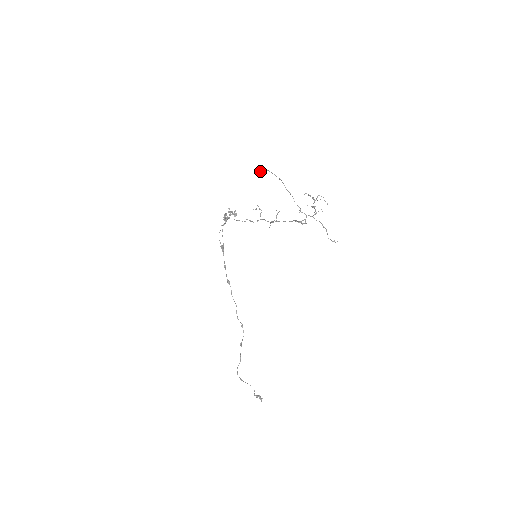
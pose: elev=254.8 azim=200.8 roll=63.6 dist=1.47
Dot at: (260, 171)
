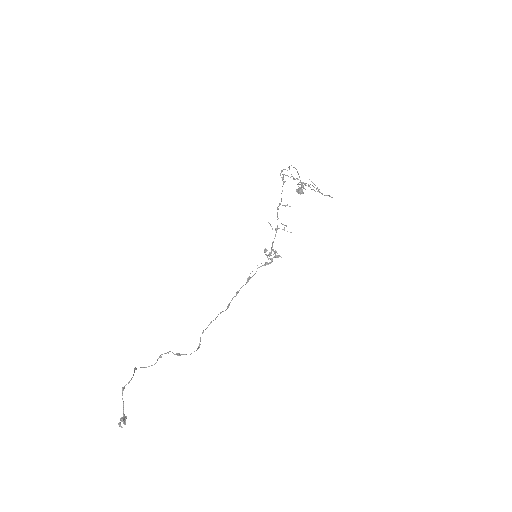
Dot at: (298, 189)
